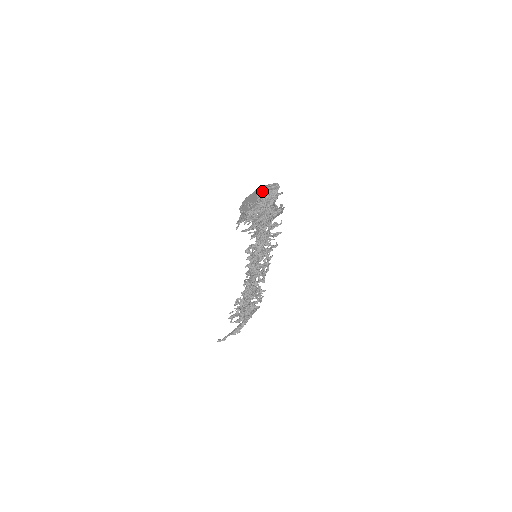
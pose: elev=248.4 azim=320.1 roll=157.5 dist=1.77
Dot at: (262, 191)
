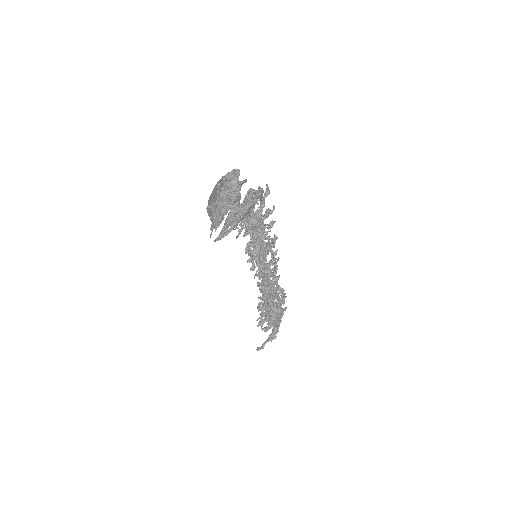
Dot at: (221, 184)
